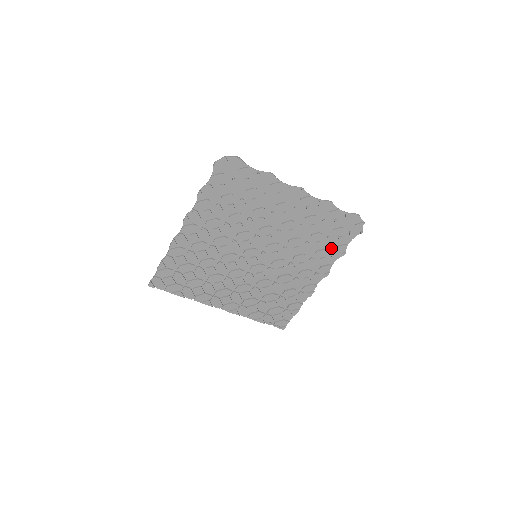
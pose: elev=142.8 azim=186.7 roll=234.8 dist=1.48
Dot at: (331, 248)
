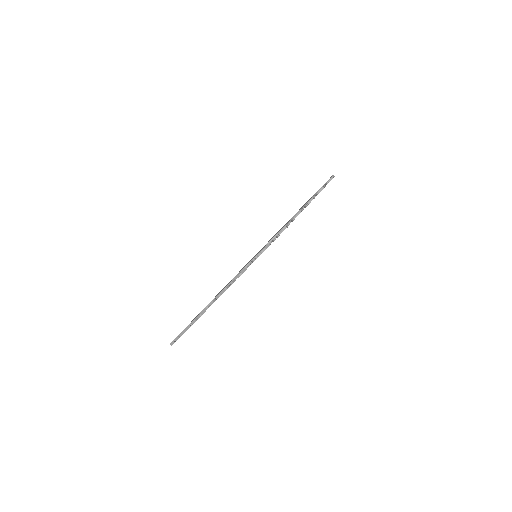
Dot at: occluded
